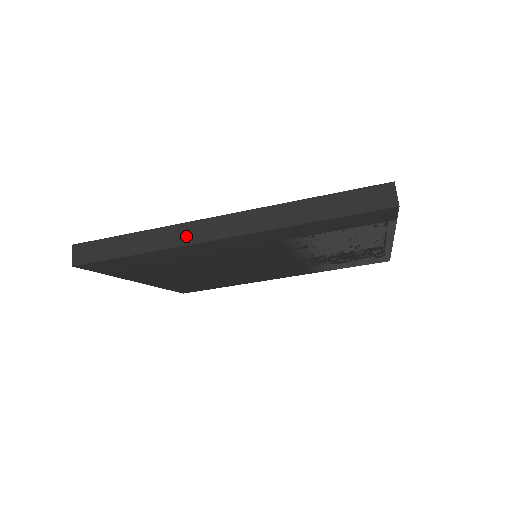
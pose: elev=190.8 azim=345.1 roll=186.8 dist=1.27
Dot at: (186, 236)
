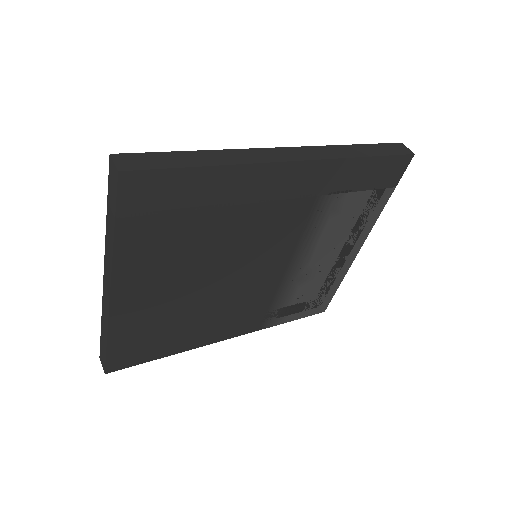
Dot at: (260, 157)
